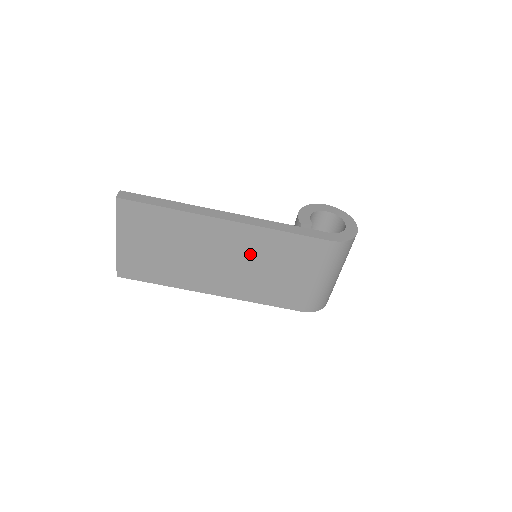
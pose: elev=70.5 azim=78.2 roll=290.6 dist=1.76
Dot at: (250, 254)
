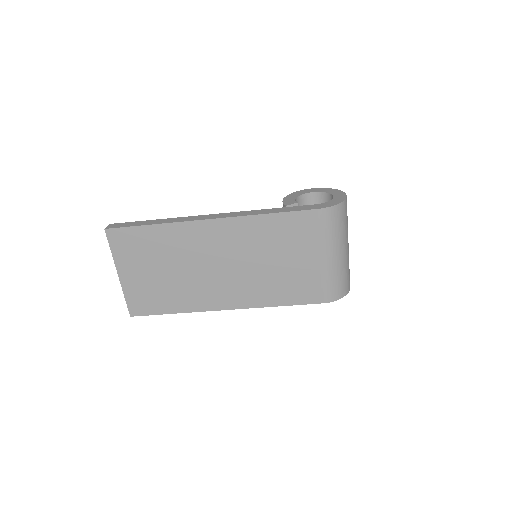
Dot at: (245, 250)
